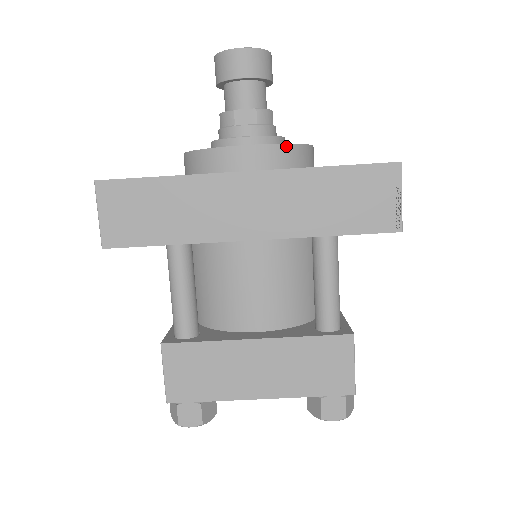
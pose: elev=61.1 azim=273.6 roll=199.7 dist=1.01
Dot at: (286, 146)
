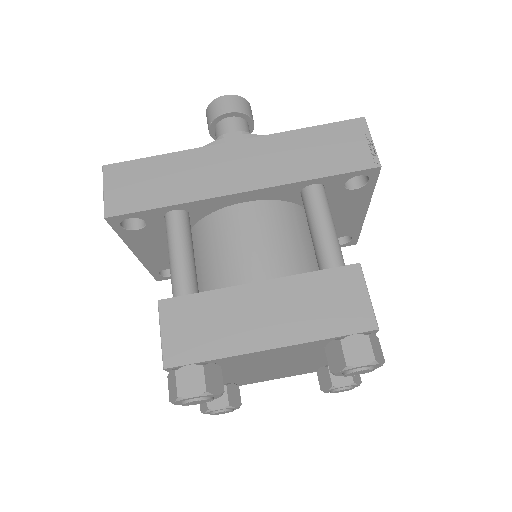
Dot at: occluded
